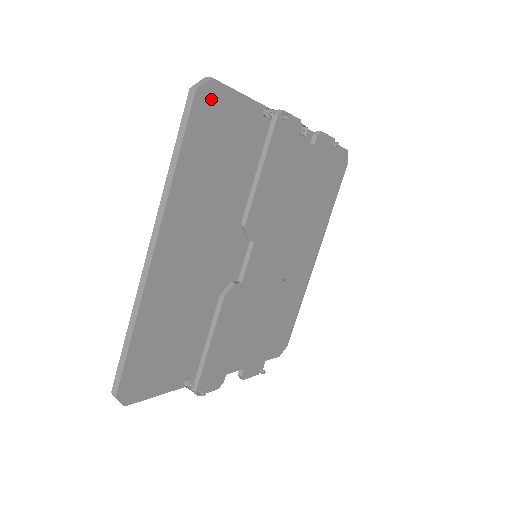
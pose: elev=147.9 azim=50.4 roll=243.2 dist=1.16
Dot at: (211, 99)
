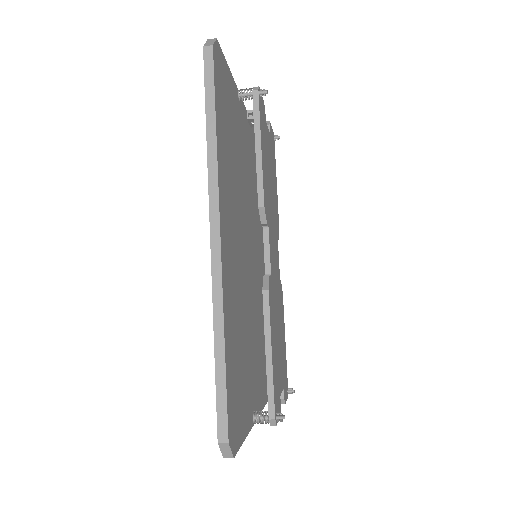
Dot at: (219, 62)
